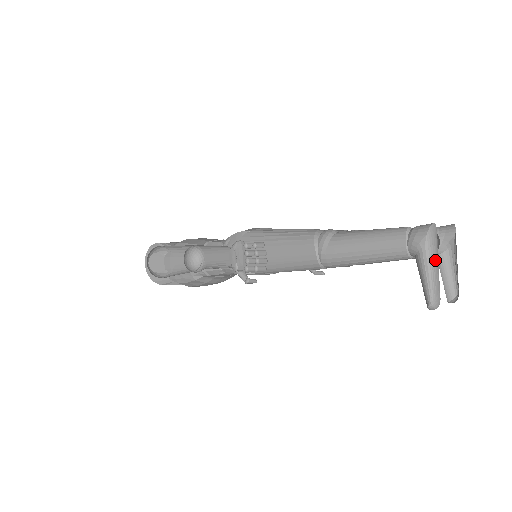
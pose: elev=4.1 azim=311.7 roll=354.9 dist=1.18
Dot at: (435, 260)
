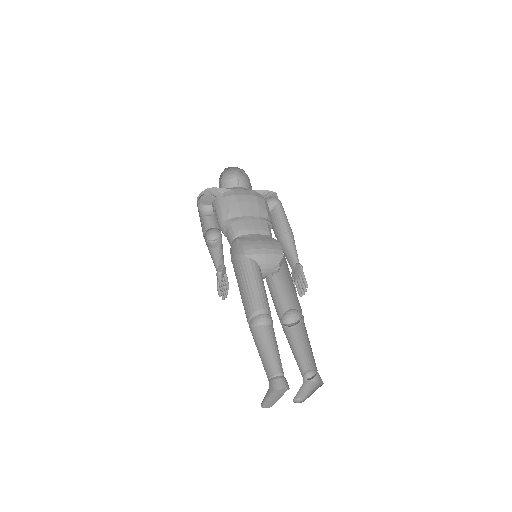
Dot at: (275, 398)
